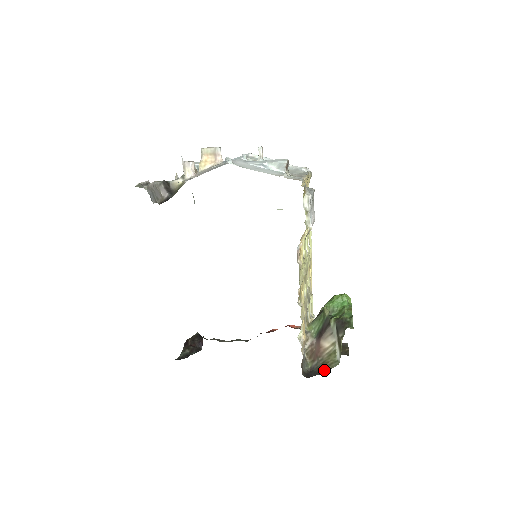
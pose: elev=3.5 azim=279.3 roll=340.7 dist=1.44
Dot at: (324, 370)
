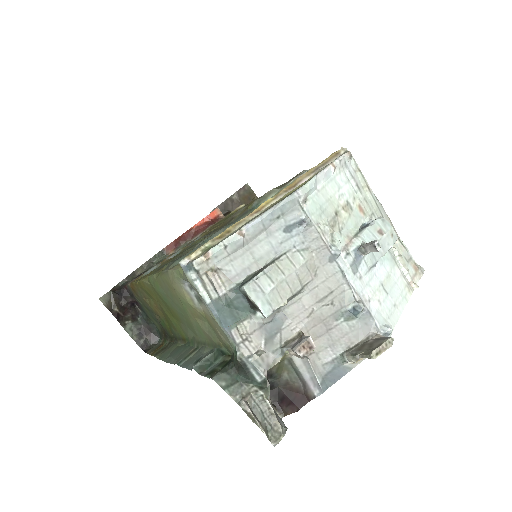
Dot at: occluded
